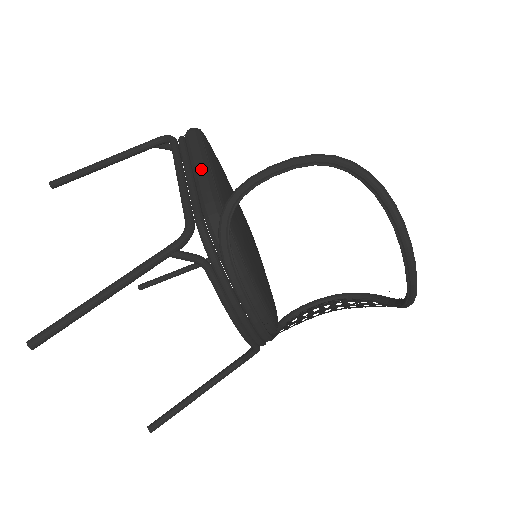
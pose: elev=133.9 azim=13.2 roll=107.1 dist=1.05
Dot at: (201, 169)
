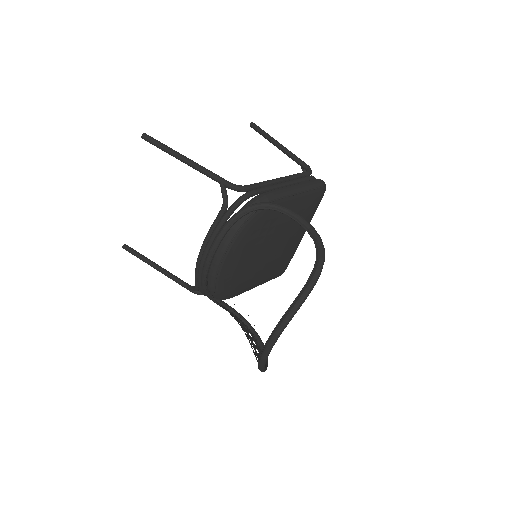
Dot at: (290, 188)
